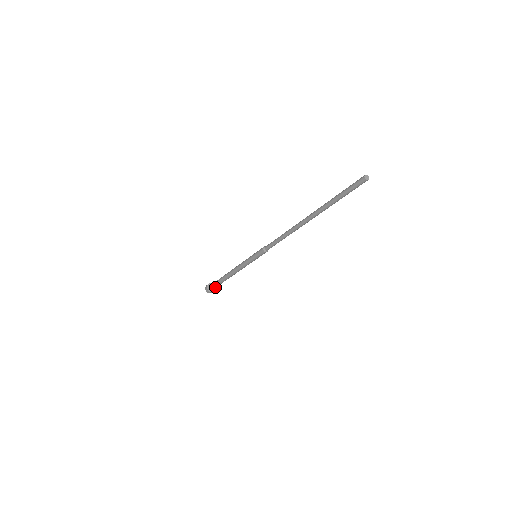
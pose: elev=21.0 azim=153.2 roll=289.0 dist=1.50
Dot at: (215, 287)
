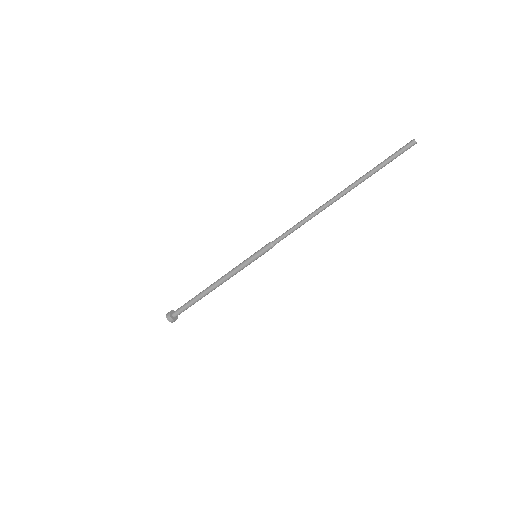
Dot at: (180, 311)
